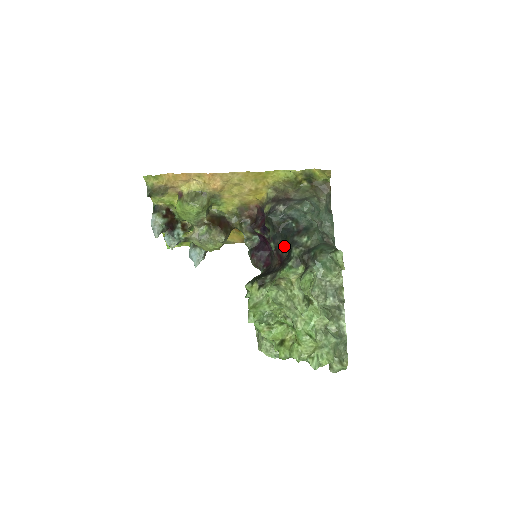
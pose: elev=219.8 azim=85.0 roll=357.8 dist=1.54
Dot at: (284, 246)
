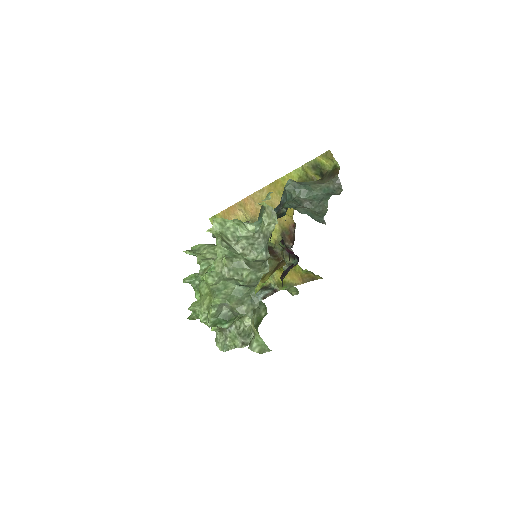
Dot at: occluded
